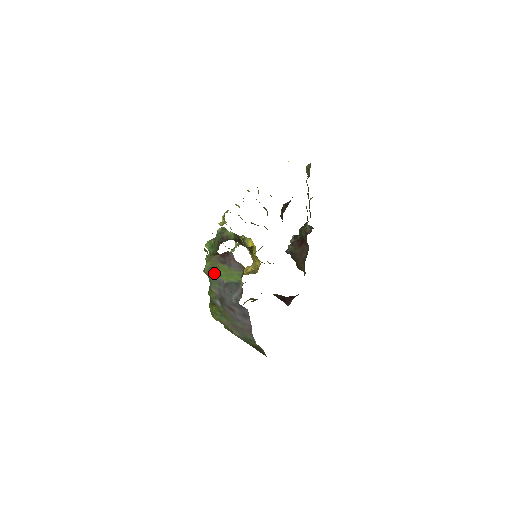
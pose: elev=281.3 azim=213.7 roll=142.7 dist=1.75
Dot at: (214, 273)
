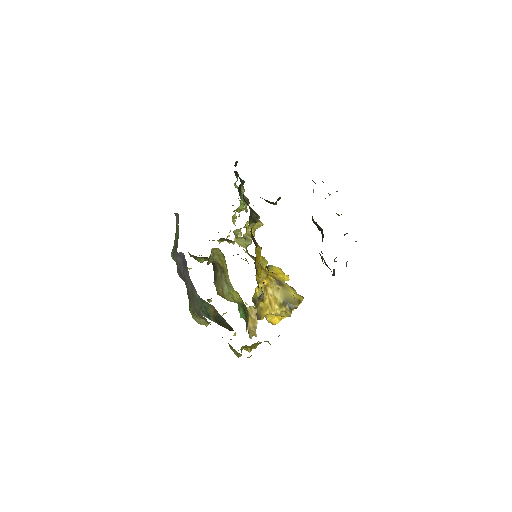
Dot at: occluded
